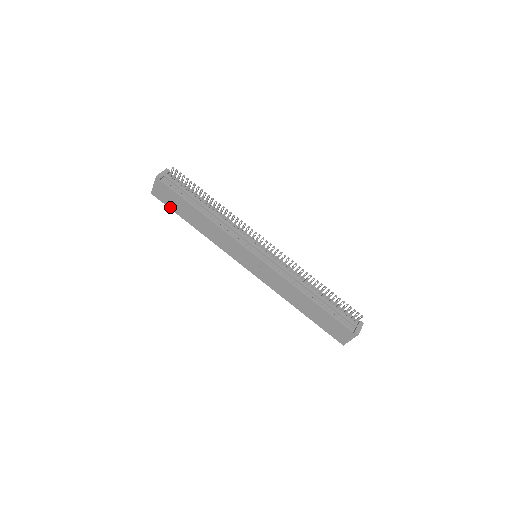
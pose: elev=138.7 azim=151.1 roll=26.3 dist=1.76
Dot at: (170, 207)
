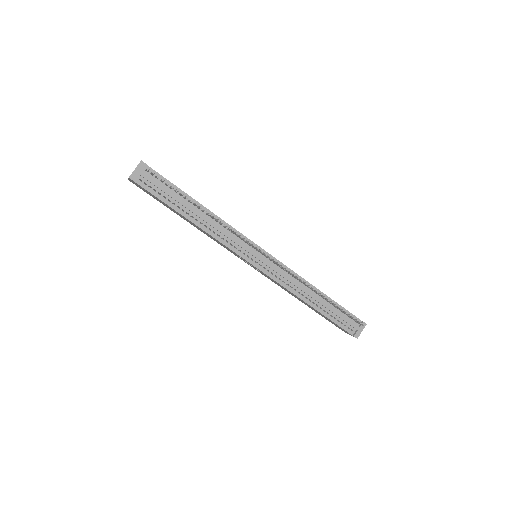
Dot at: occluded
